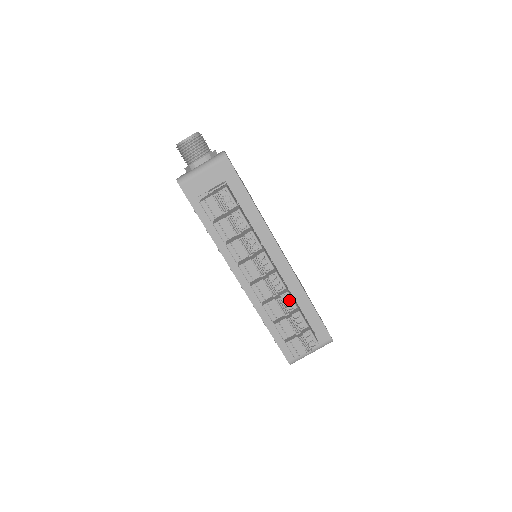
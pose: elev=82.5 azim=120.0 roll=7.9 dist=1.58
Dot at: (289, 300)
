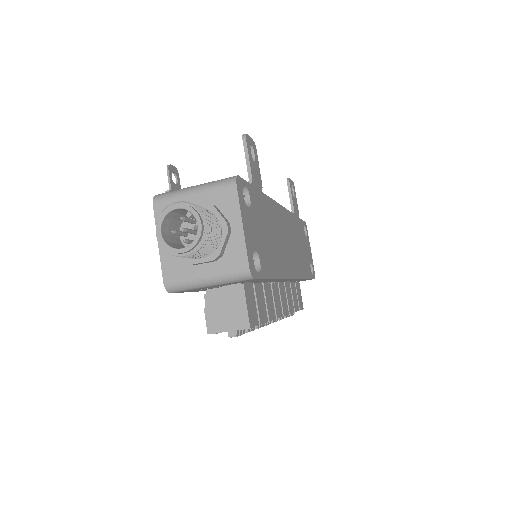
Dot at: occluded
